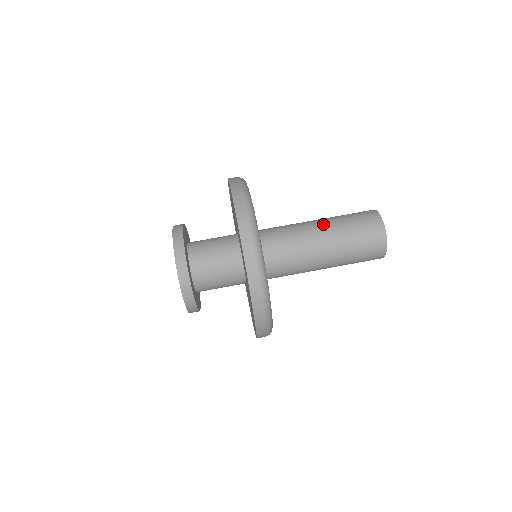
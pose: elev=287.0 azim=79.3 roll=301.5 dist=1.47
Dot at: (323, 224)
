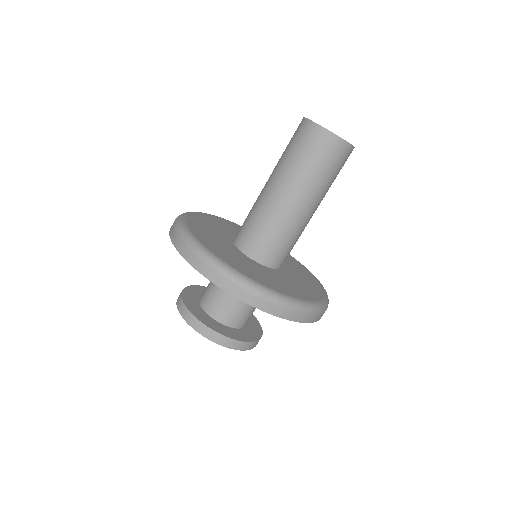
Dot at: (271, 179)
